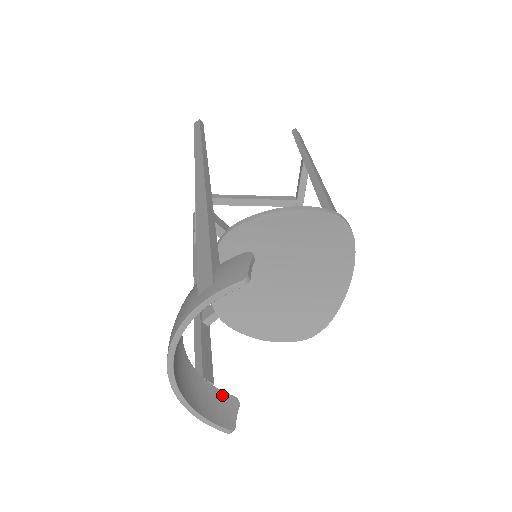
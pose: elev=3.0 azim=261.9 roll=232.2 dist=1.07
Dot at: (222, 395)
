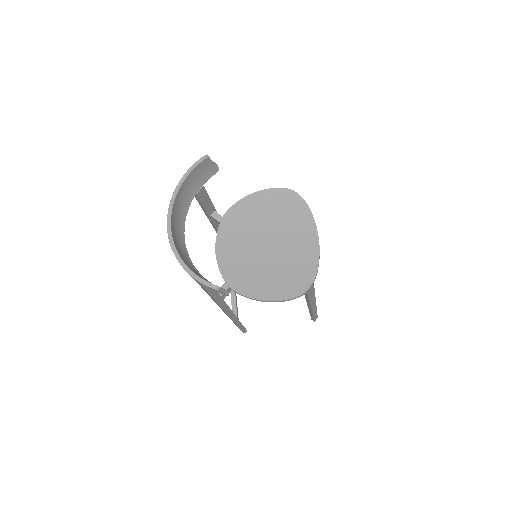
Dot at: occluded
